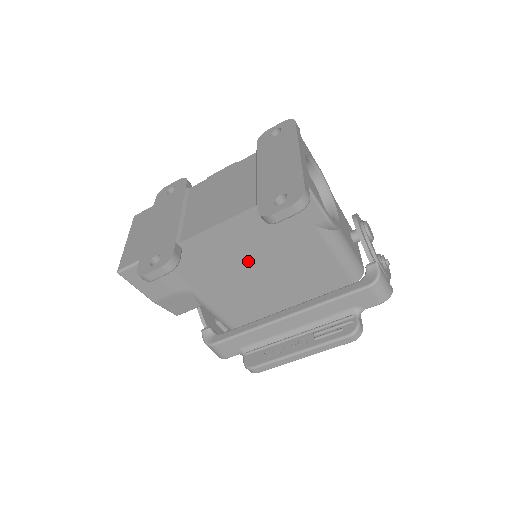
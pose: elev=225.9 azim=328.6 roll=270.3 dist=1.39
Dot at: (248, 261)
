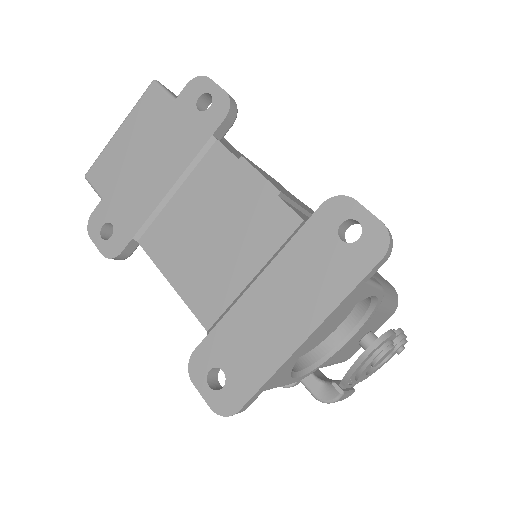
Dot at: occluded
